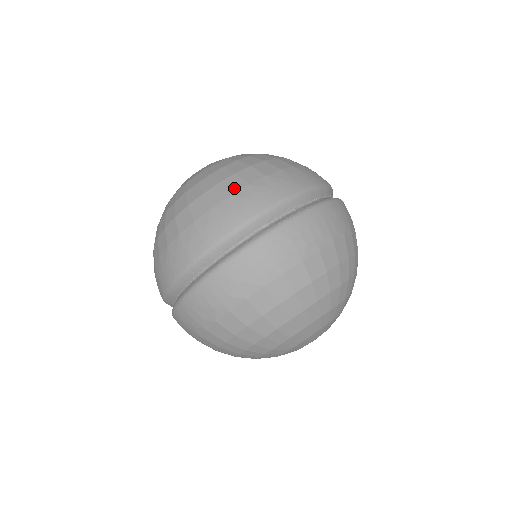
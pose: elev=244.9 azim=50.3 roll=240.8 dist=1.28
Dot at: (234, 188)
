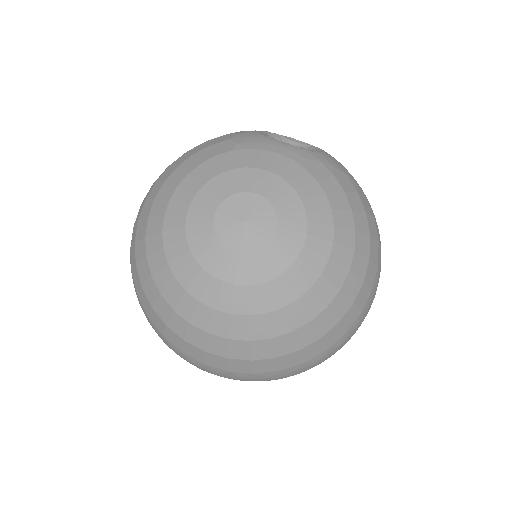
Dot at: (312, 356)
